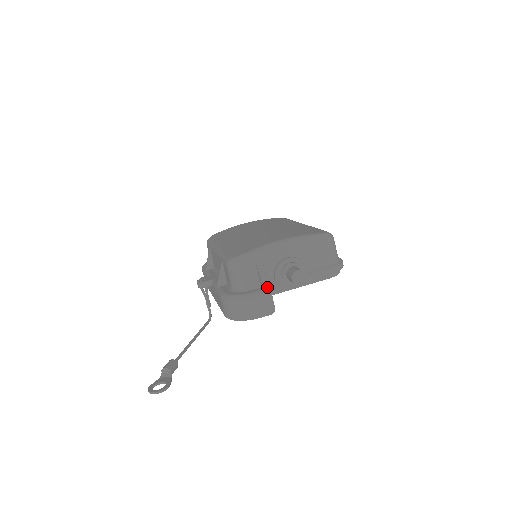
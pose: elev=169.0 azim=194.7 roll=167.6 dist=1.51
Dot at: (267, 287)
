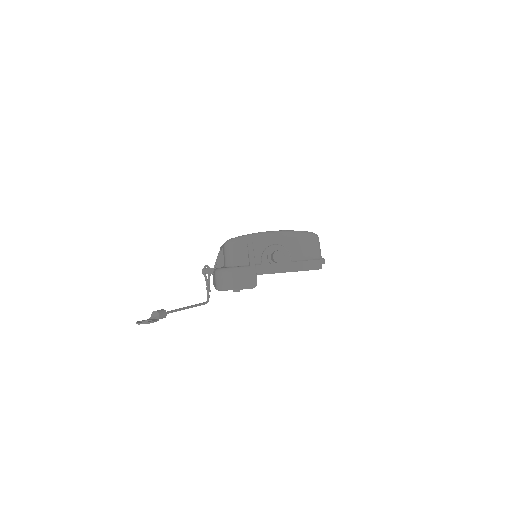
Dot at: (253, 264)
